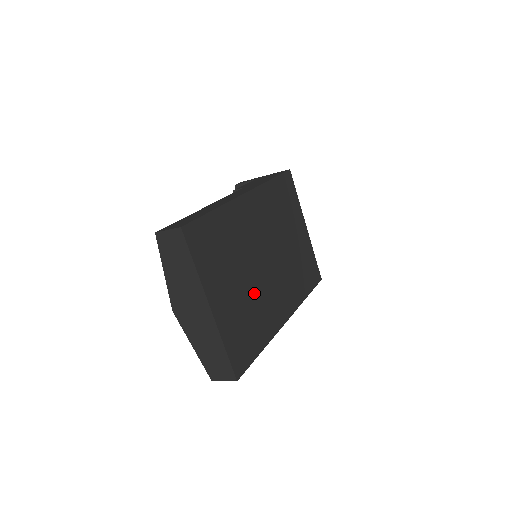
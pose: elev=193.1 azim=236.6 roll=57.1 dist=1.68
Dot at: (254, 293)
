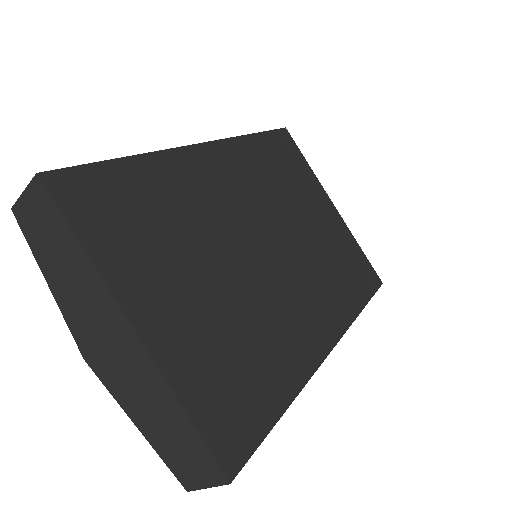
Dot at: (247, 301)
